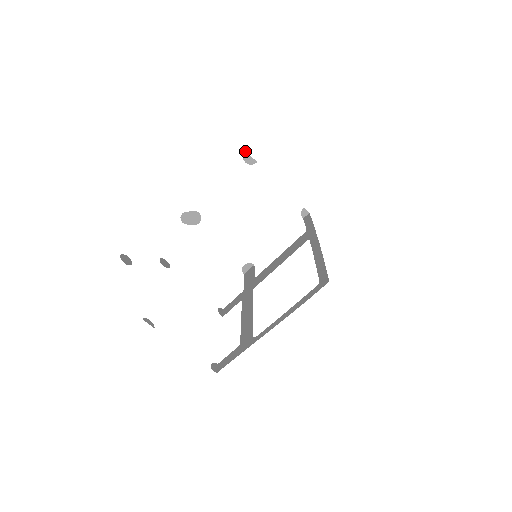
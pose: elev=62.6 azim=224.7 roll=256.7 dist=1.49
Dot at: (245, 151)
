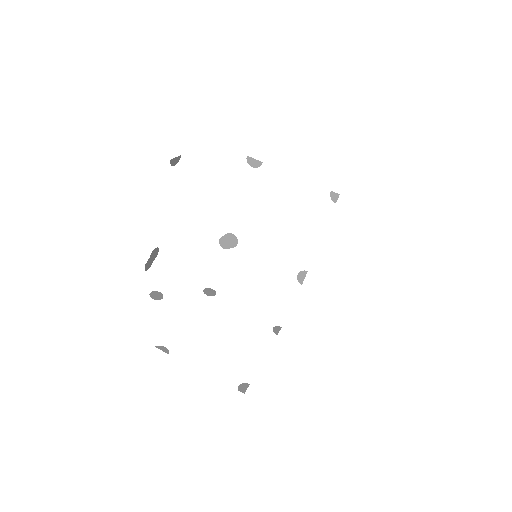
Dot at: (247, 156)
